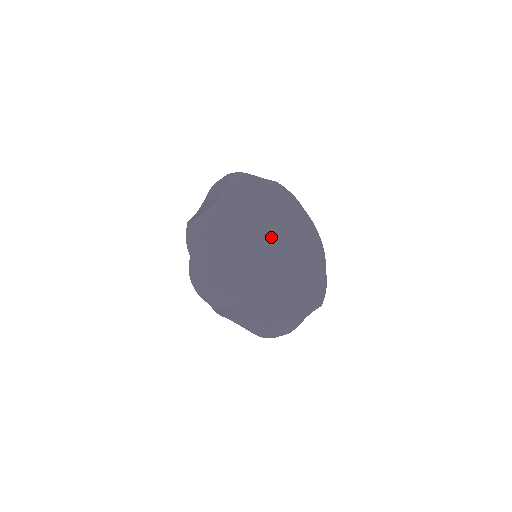
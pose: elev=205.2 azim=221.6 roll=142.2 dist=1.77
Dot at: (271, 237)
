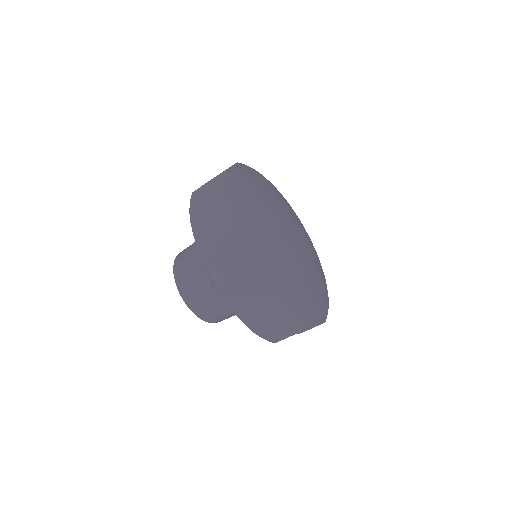
Dot at: (285, 218)
